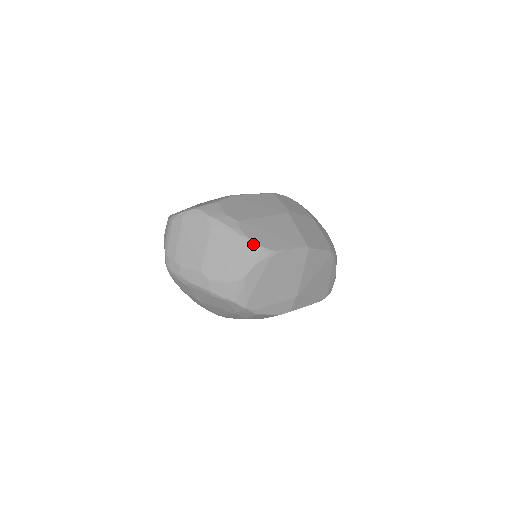
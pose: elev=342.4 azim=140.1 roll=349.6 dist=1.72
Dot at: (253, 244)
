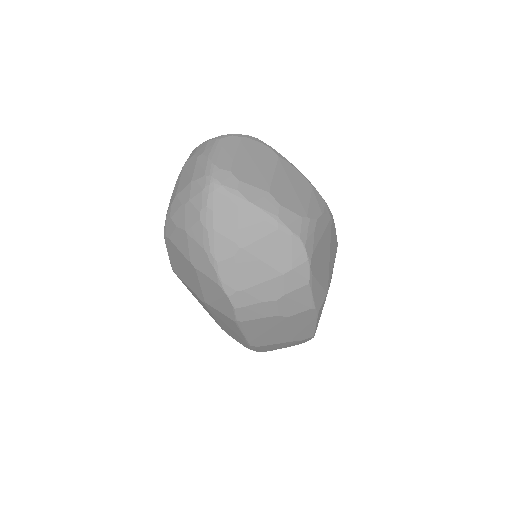
Dot at: (319, 194)
